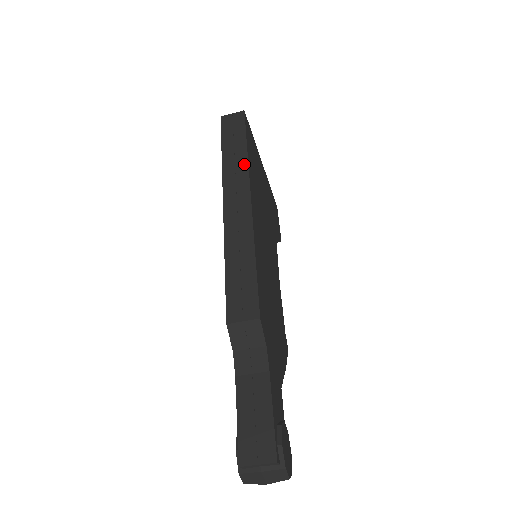
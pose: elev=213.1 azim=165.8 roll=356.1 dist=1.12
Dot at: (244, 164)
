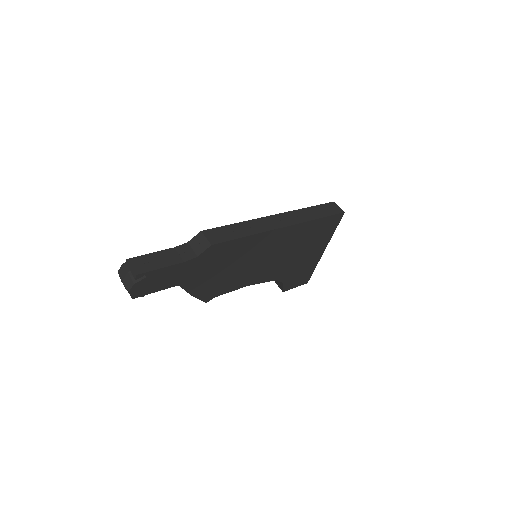
Dot at: (306, 219)
